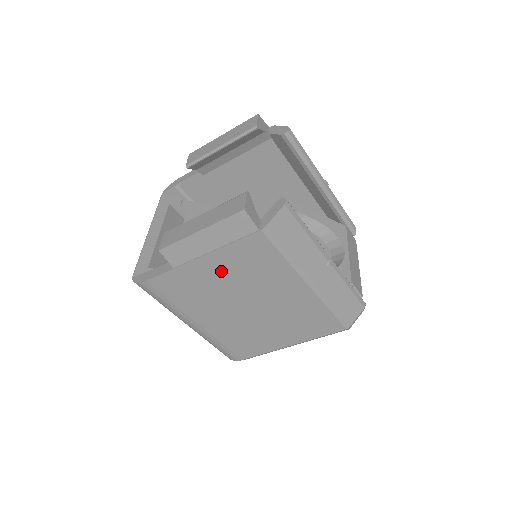
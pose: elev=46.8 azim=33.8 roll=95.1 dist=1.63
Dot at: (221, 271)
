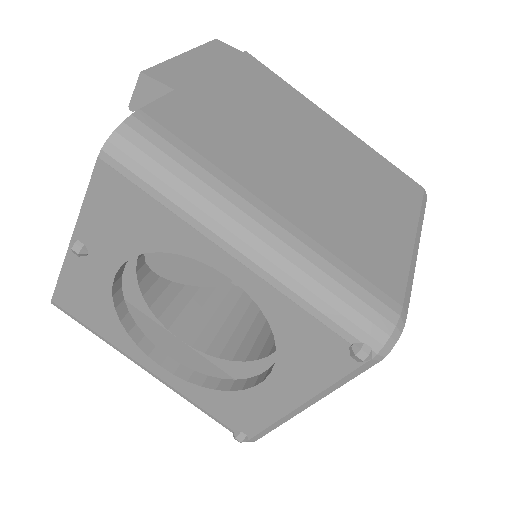
Dot at: (240, 97)
